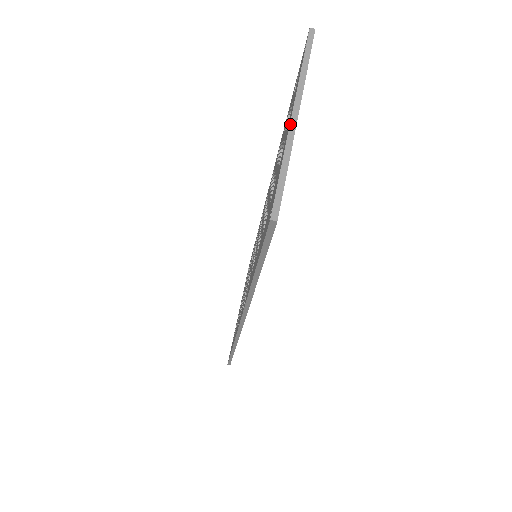
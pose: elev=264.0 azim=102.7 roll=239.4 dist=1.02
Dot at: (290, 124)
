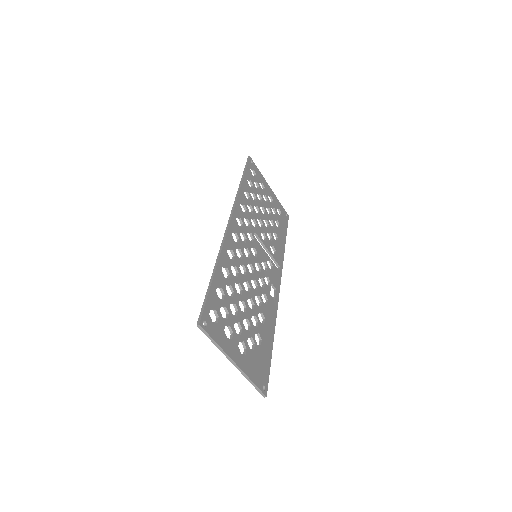
Dot at: (237, 368)
